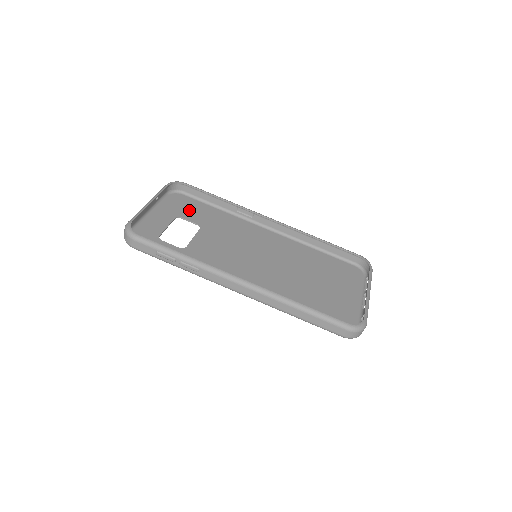
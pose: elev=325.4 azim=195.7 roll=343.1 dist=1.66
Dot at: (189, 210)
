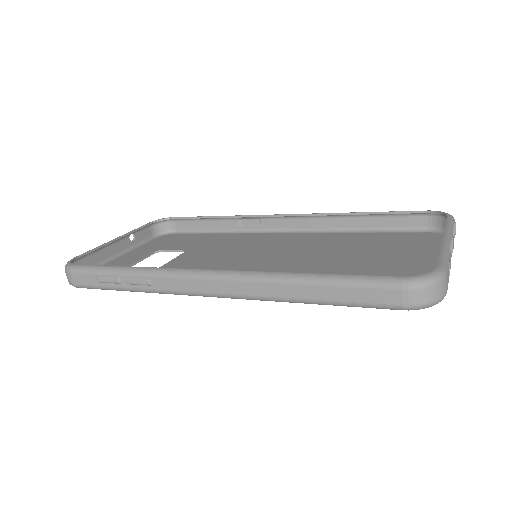
Dot at: (176, 242)
